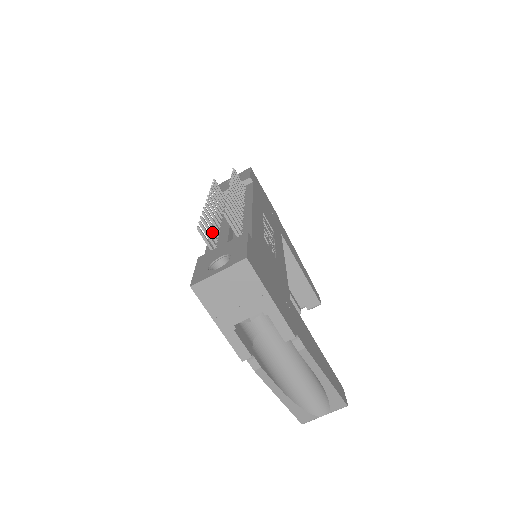
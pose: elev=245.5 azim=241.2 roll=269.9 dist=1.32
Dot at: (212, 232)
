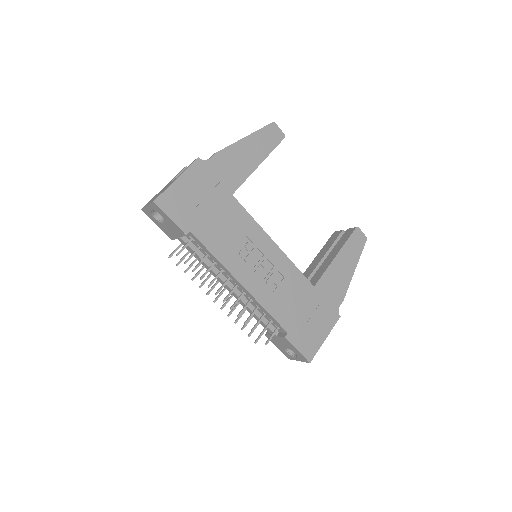
Dot at: (250, 319)
